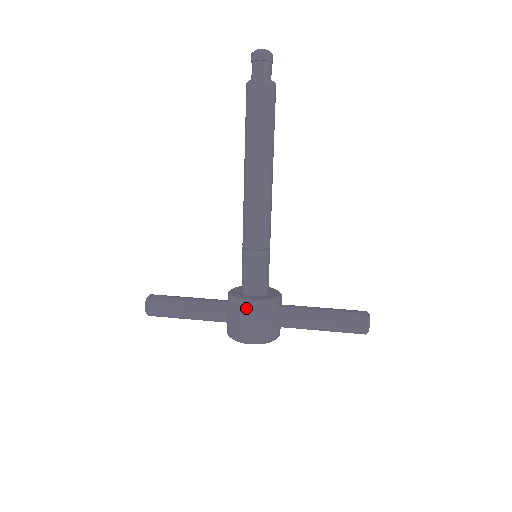
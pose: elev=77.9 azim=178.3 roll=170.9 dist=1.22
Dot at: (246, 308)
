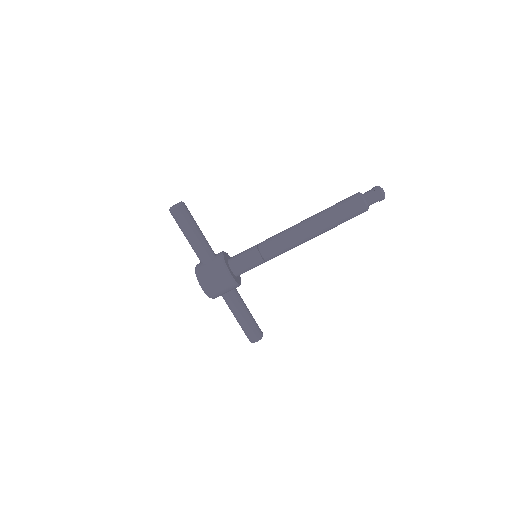
Dot at: (224, 275)
